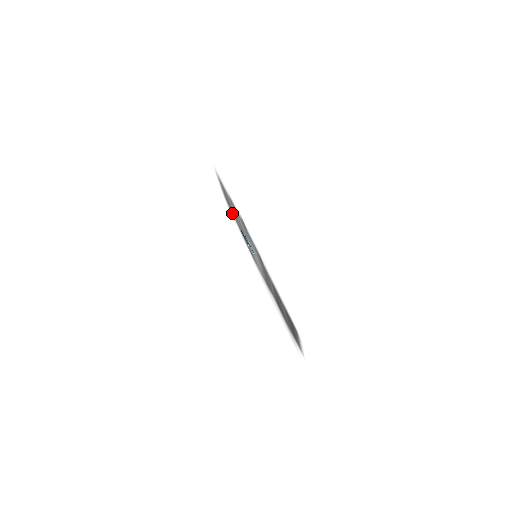
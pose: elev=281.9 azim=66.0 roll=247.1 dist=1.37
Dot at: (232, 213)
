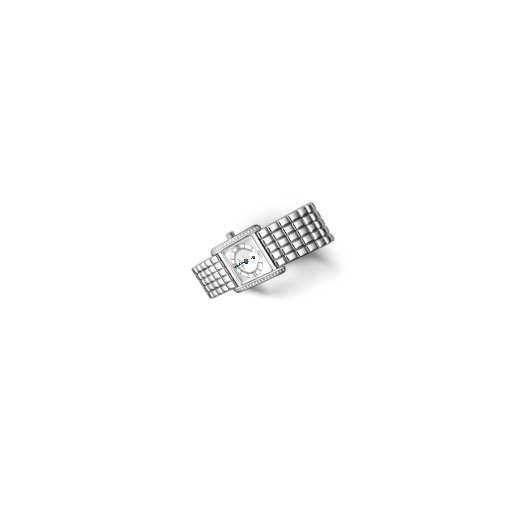
Dot at: (221, 292)
